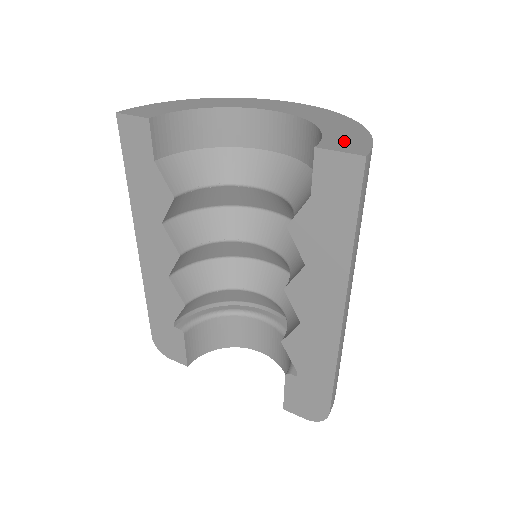
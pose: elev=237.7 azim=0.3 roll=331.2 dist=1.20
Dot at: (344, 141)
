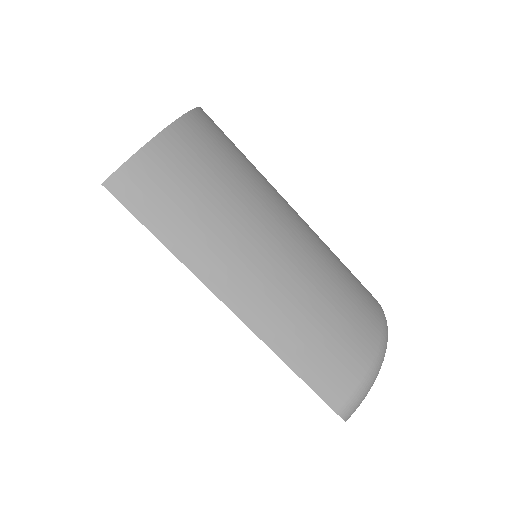
Dot at: occluded
